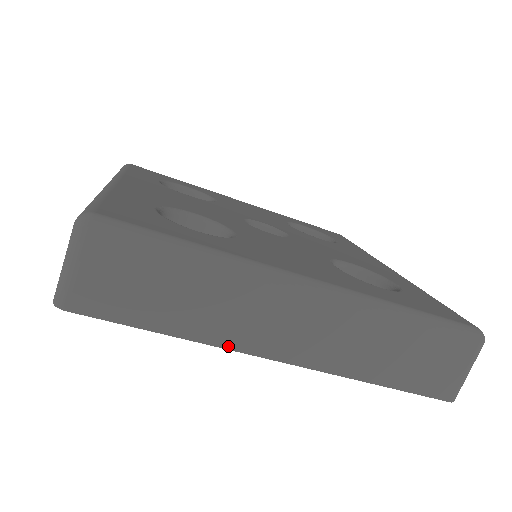
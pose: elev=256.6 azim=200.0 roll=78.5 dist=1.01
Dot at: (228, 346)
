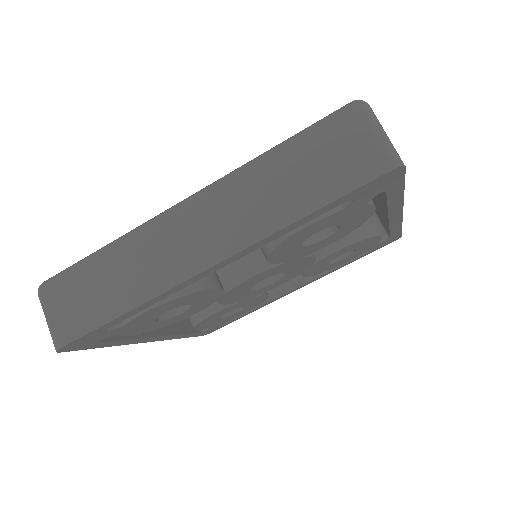
Dot at: (164, 289)
